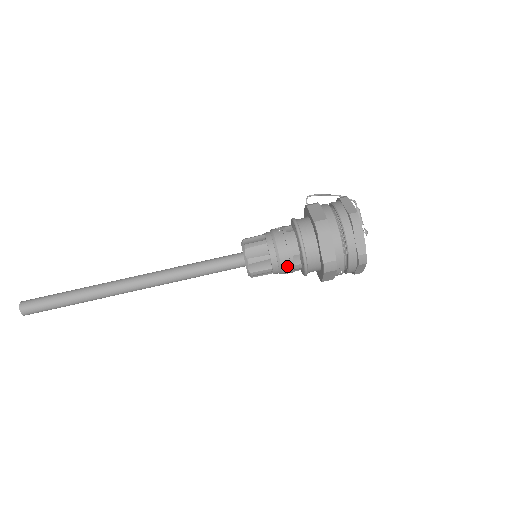
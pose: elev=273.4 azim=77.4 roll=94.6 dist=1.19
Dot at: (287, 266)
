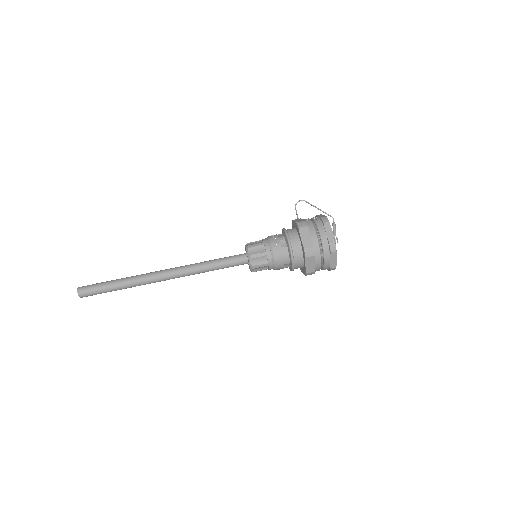
Dot at: (279, 269)
